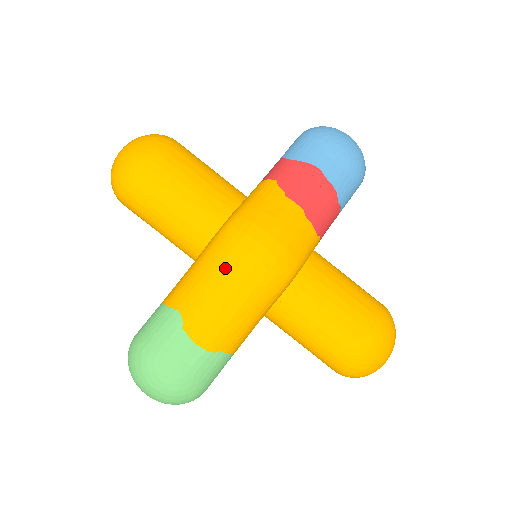
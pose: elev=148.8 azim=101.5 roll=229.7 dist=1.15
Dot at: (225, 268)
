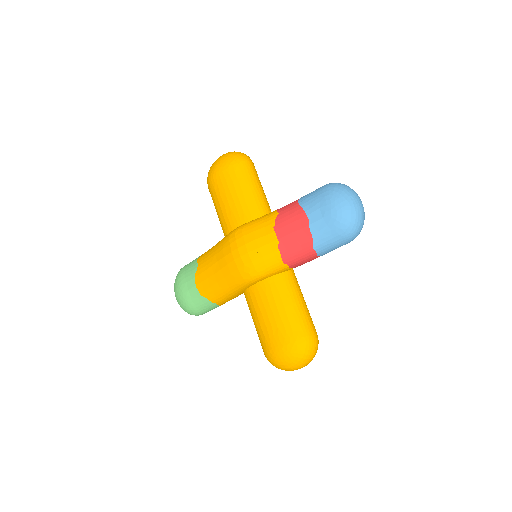
Dot at: (220, 255)
